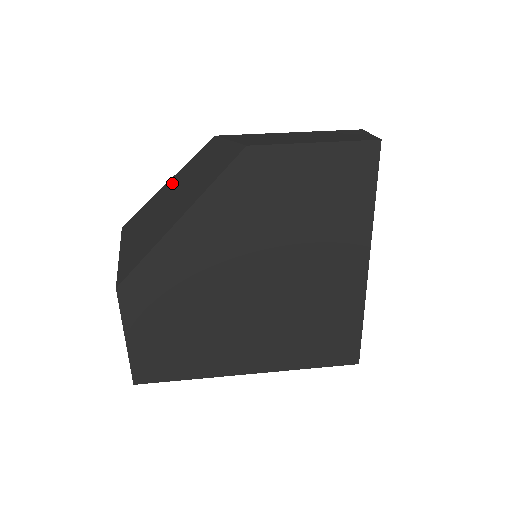
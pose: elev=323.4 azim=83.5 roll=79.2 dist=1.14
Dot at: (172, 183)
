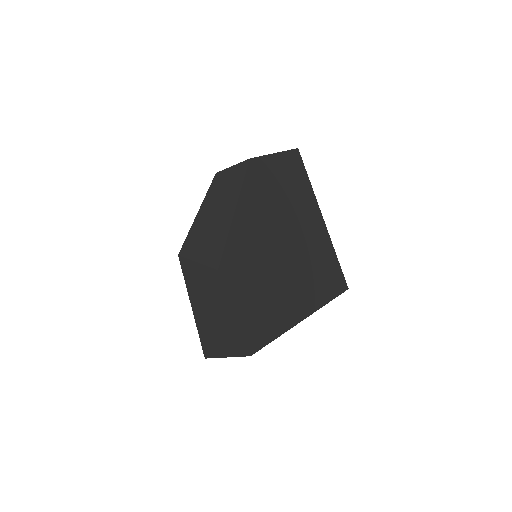
Dot at: (204, 208)
